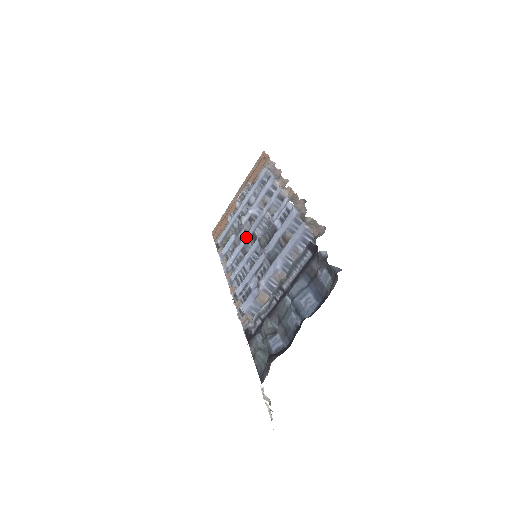
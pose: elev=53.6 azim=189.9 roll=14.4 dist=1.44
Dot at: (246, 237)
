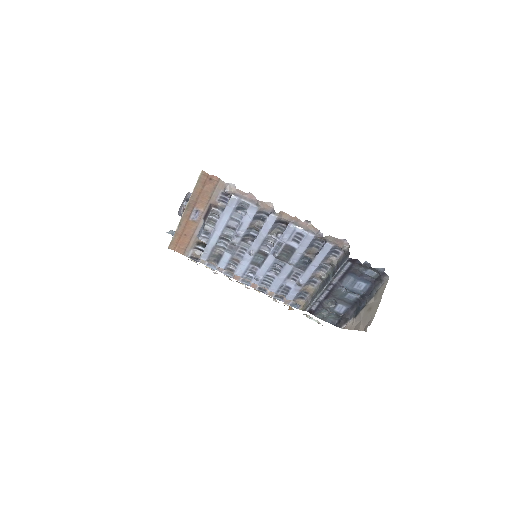
Dot at: (252, 255)
